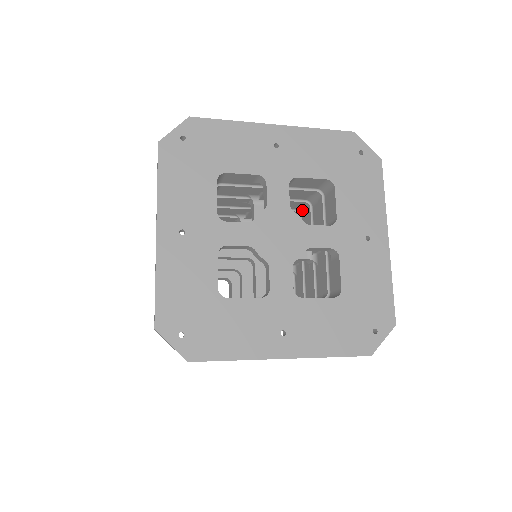
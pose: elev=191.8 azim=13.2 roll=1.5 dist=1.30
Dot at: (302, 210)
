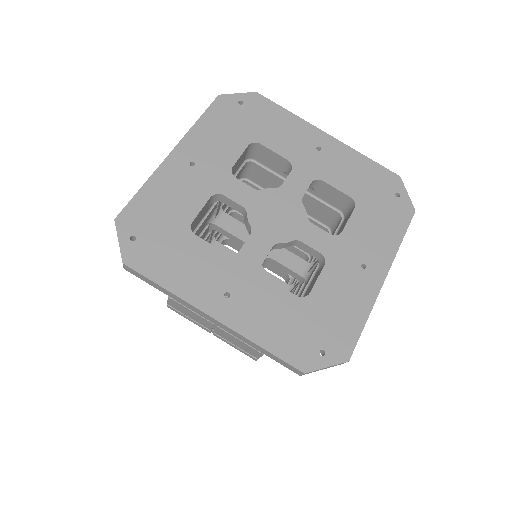
Dot at: occluded
